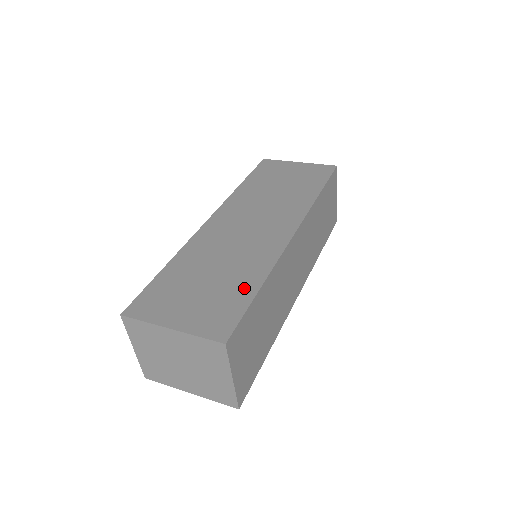
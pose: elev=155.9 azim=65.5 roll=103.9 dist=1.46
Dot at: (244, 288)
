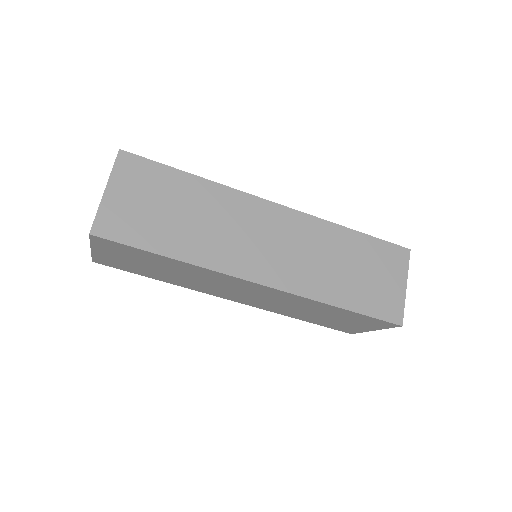
Dot at: occluded
